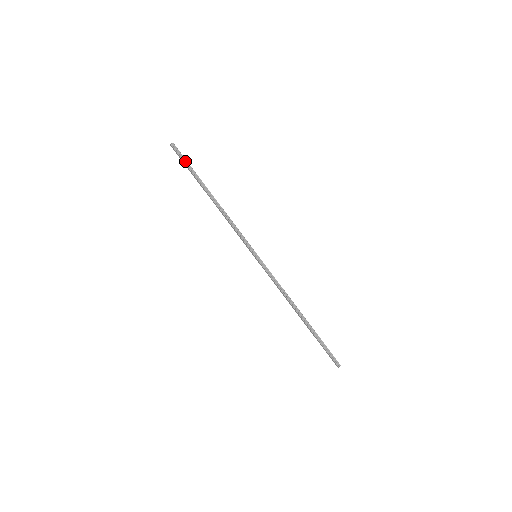
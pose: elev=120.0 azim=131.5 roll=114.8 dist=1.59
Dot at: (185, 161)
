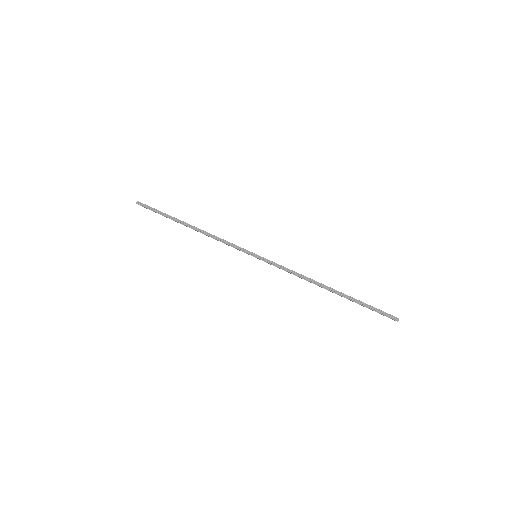
Dot at: (154, 210)
